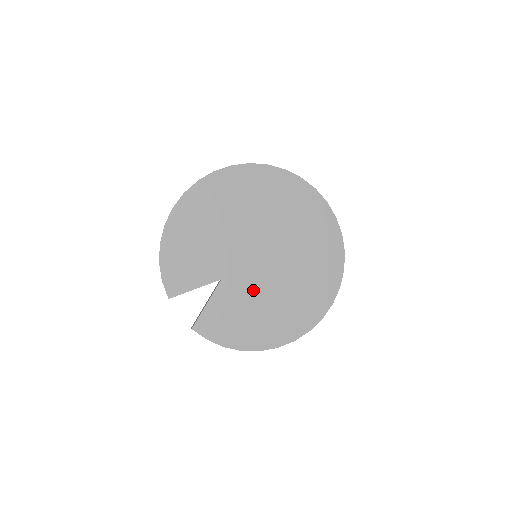
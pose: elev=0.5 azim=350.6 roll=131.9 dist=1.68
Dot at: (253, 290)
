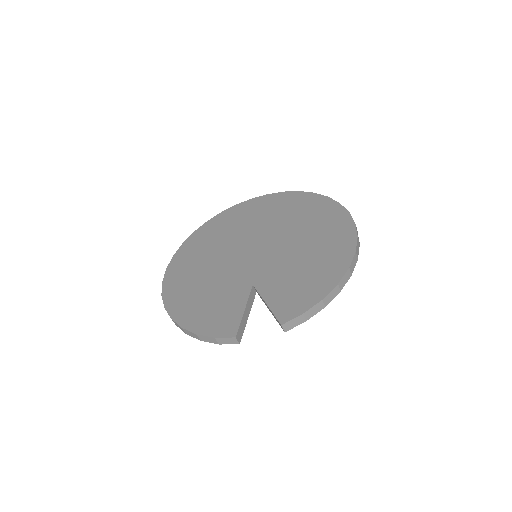
Dot at: (282, 261)
